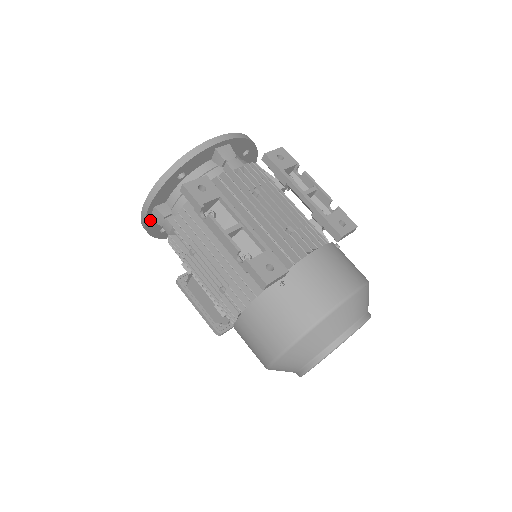
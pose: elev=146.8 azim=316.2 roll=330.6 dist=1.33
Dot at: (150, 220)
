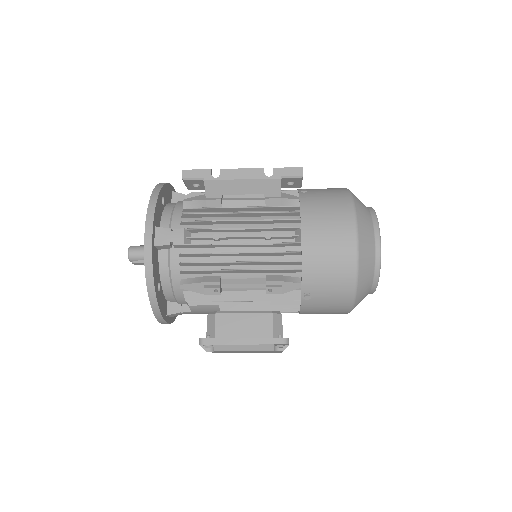
Dot at: (153, 250)
